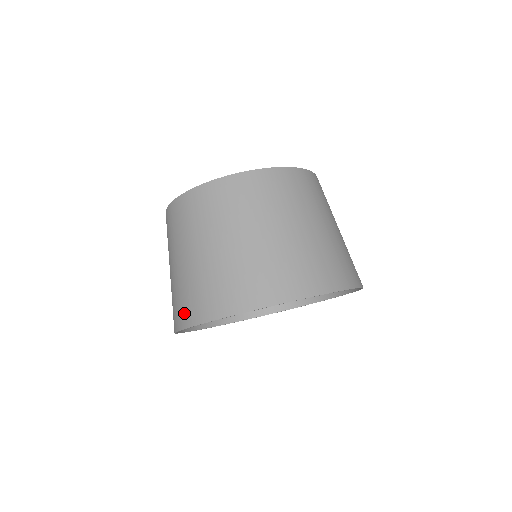
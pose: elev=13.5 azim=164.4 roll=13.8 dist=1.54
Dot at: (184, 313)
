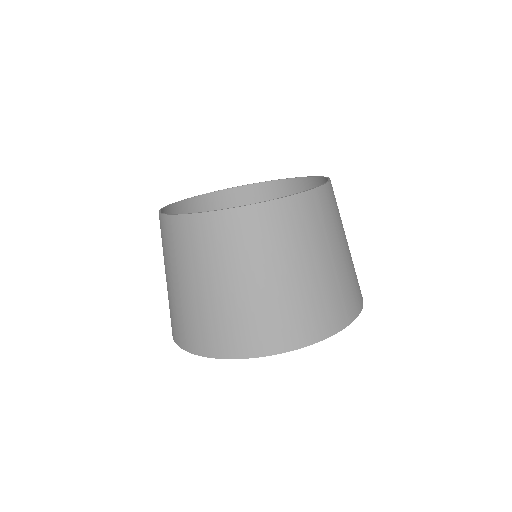
Dot at: occluded
